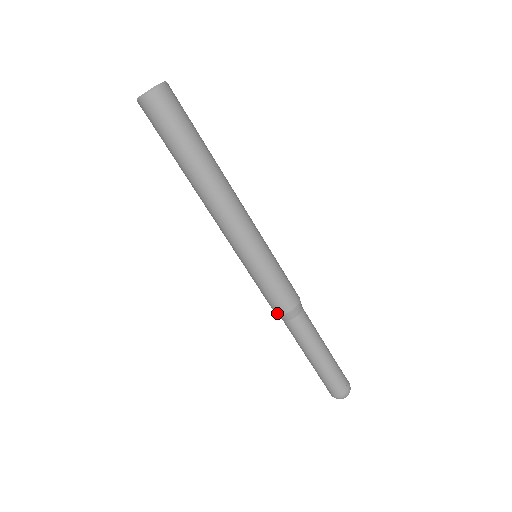
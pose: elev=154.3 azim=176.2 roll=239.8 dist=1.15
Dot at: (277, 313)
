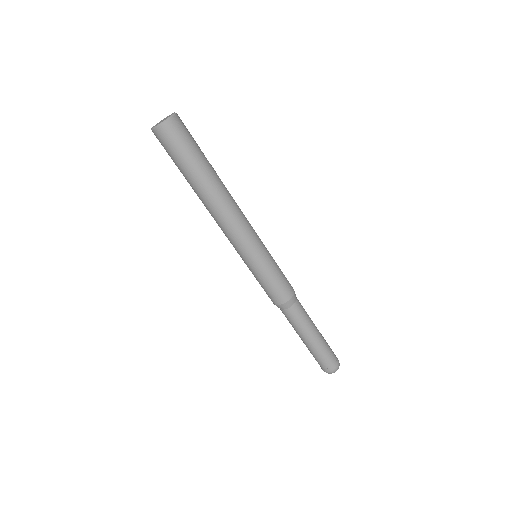
Dot at: occluded
